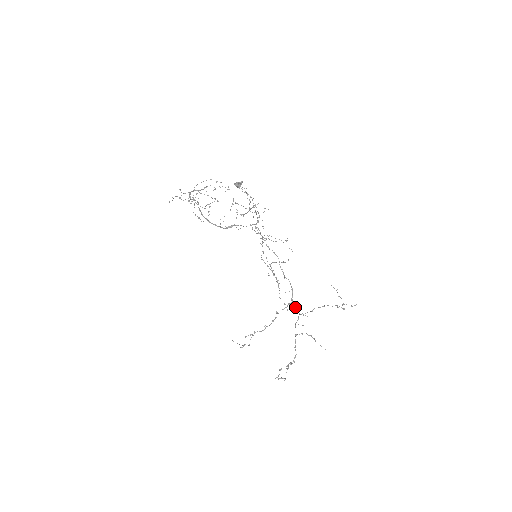
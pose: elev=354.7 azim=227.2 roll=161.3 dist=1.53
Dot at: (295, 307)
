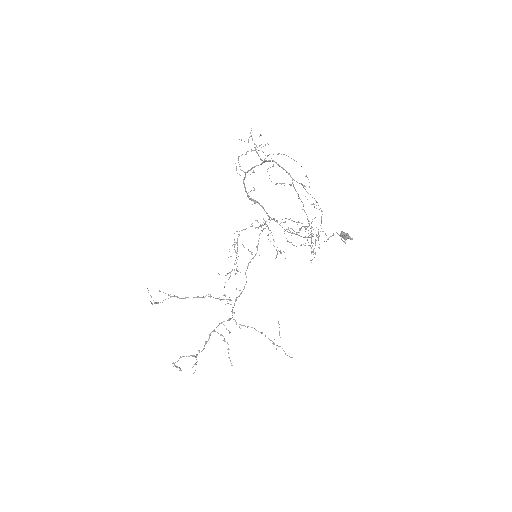
Dot at: occluded
